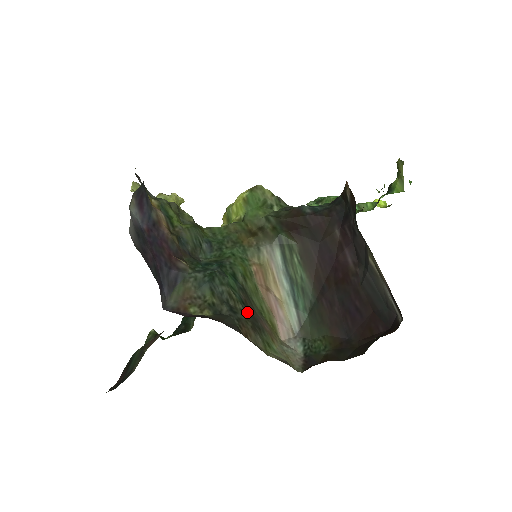
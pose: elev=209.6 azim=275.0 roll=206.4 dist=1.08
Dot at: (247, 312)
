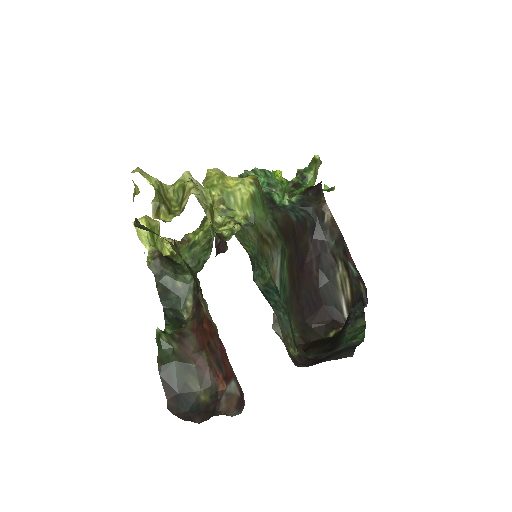
Dot at: occluded
